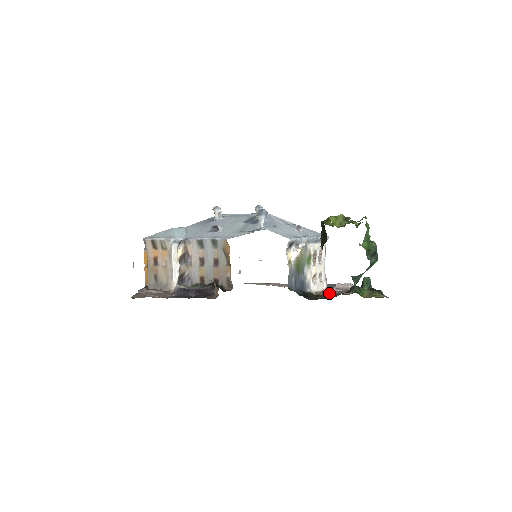
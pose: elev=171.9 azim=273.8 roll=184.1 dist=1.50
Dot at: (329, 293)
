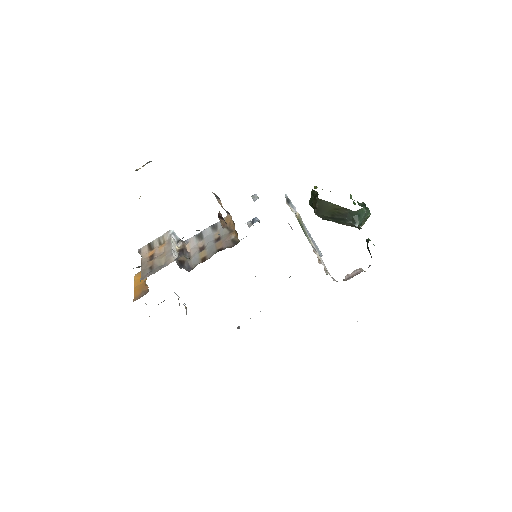
Dot at: occluded
